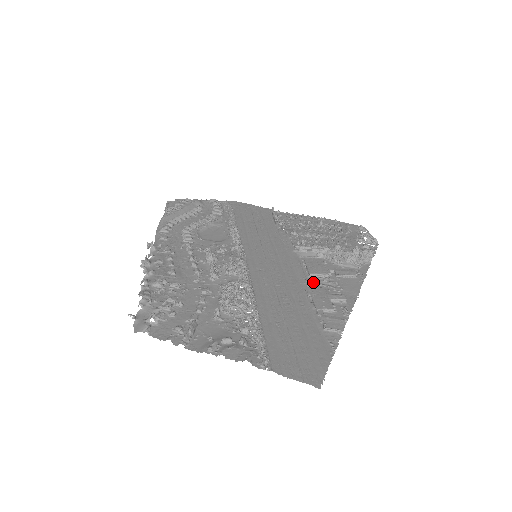
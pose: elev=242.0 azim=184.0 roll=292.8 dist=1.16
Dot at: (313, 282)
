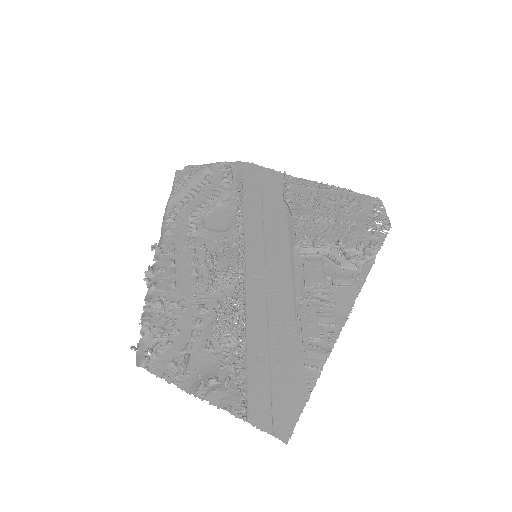
Dot at: (307, 296)
